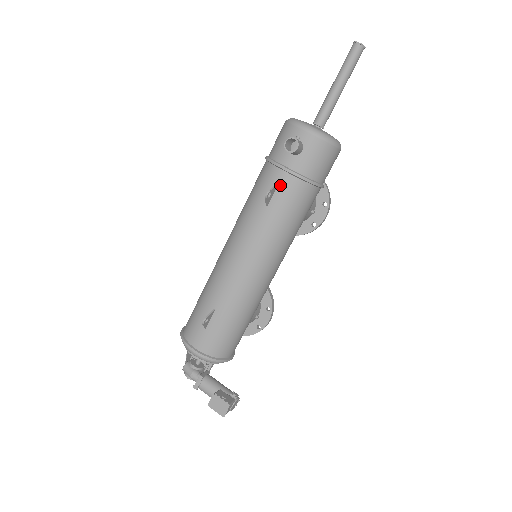
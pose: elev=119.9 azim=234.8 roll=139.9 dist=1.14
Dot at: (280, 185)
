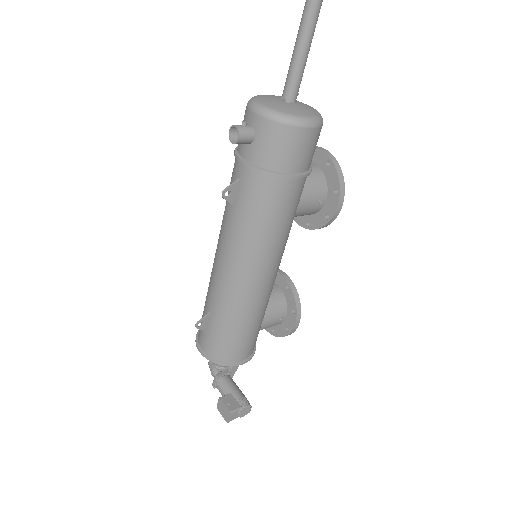
Dot at: (241, 181)
